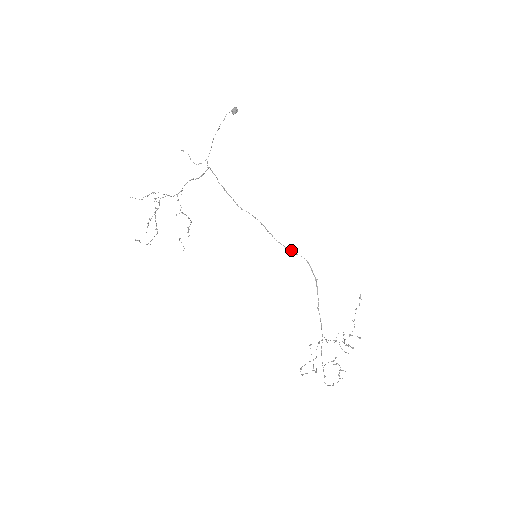
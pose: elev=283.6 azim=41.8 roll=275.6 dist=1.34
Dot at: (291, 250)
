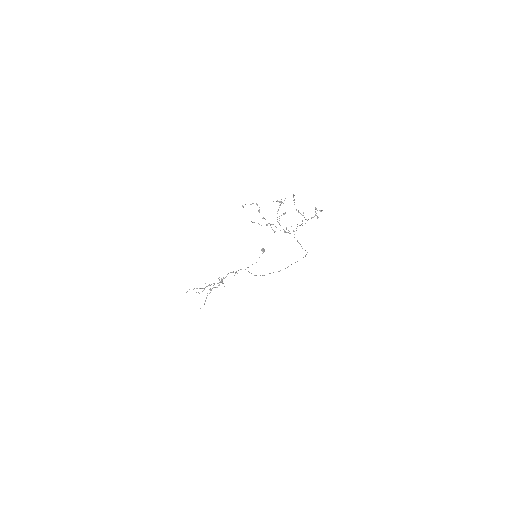
Dot at: occluded
